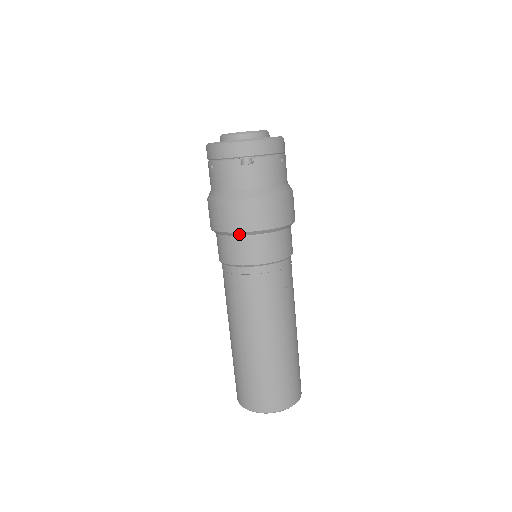
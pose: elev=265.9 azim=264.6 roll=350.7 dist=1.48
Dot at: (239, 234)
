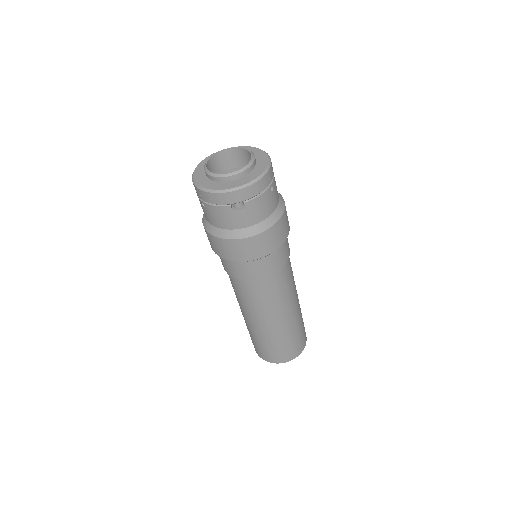
Dot at: (240, 262)
